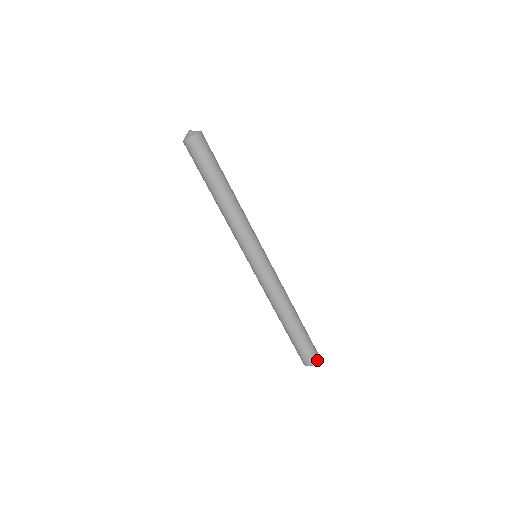
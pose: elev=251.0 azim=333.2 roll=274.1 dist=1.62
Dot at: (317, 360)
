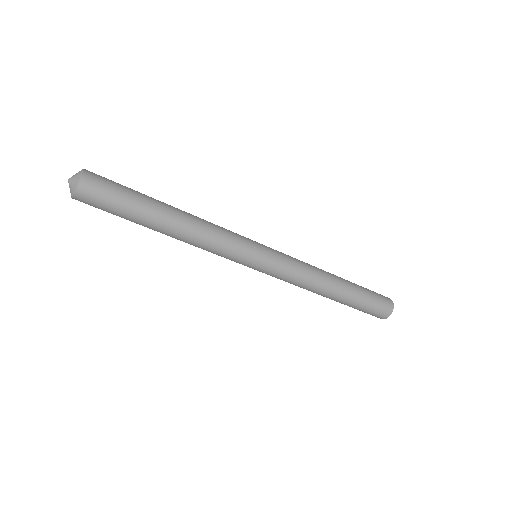
Dot at: (387, 317)
